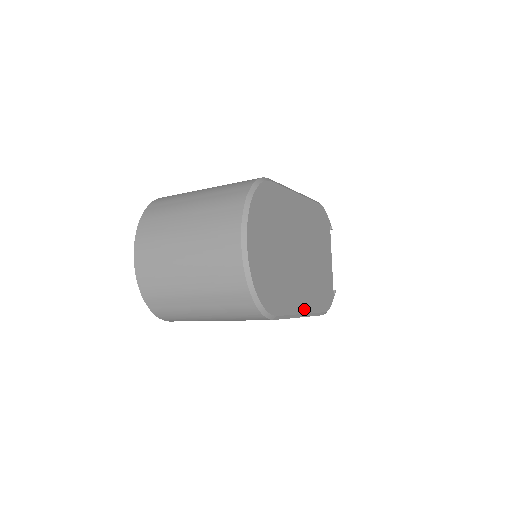
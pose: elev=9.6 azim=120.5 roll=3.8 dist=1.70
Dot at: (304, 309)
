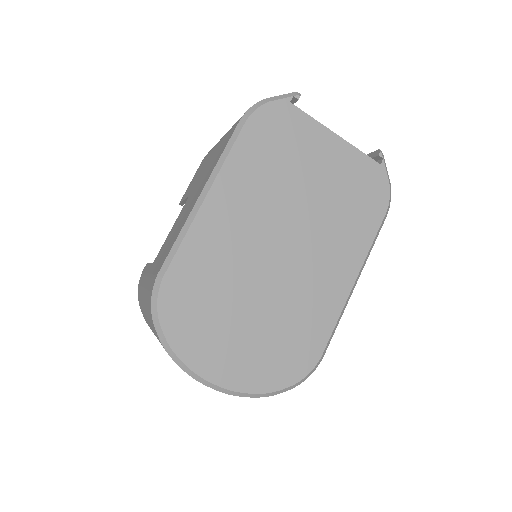
Dot at: (351, 277)
